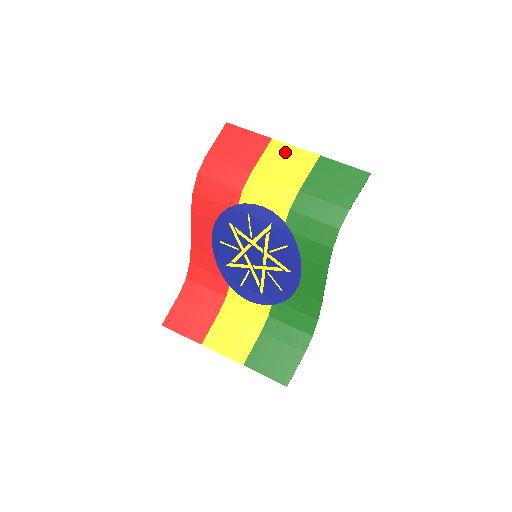
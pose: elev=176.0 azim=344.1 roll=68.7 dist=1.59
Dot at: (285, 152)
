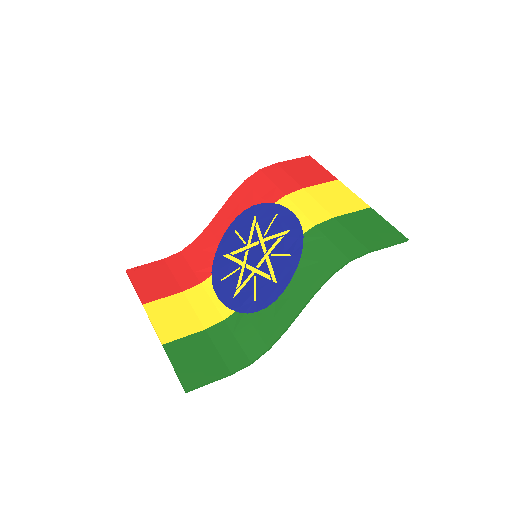
Dot at: (342, 191)
